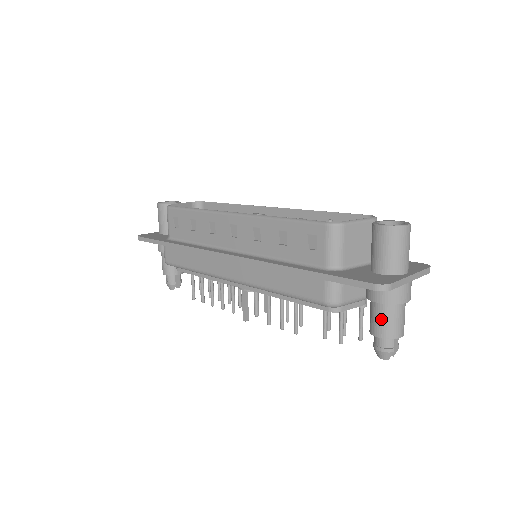
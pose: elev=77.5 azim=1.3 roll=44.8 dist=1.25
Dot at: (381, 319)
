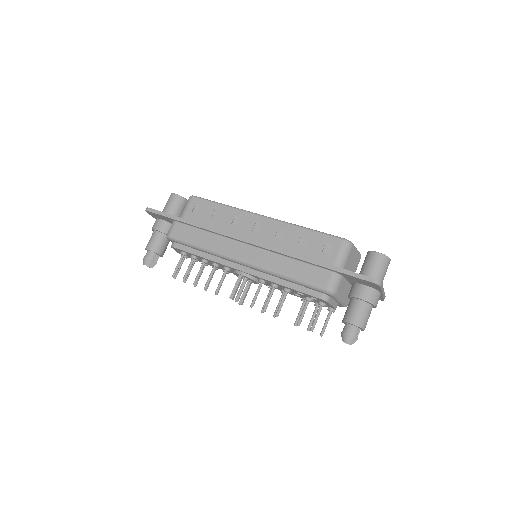
Dot at: (358, 312)
